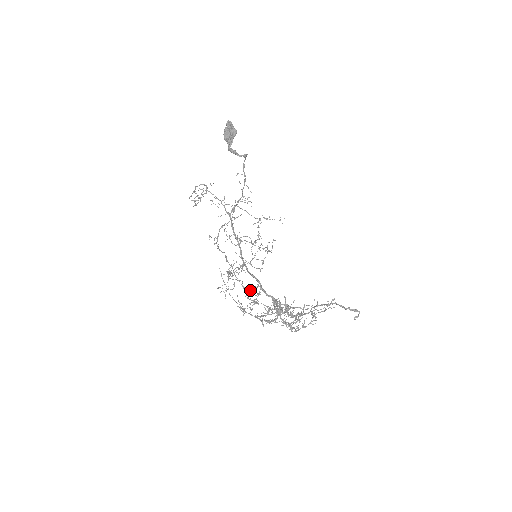
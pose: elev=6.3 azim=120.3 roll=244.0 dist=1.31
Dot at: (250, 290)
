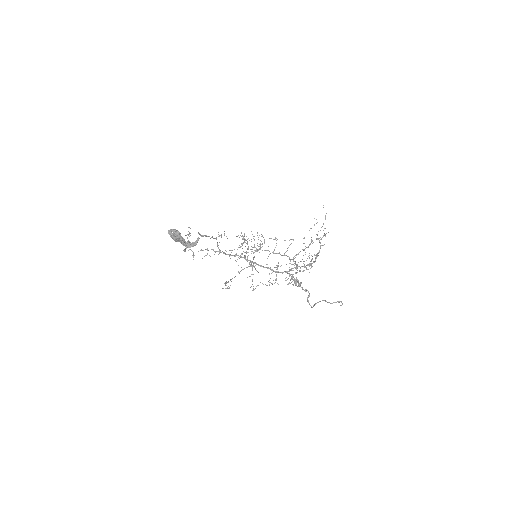
Dot at: occluded
